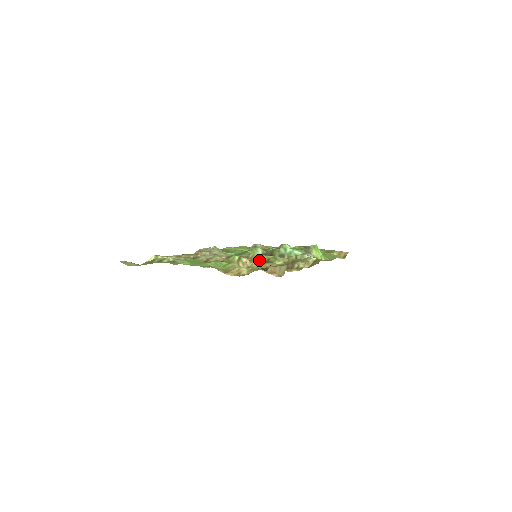
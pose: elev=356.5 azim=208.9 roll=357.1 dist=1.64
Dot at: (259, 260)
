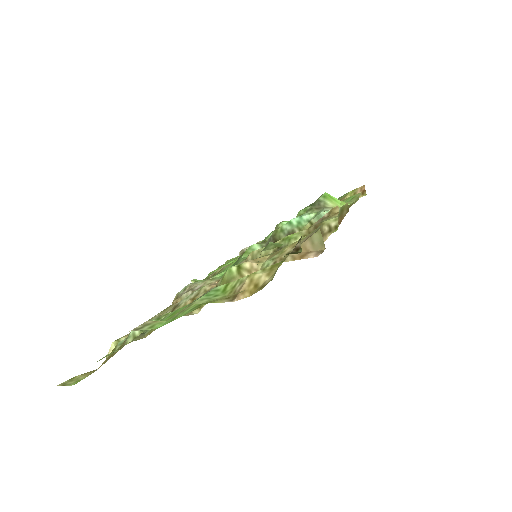
Dot at: occluded
